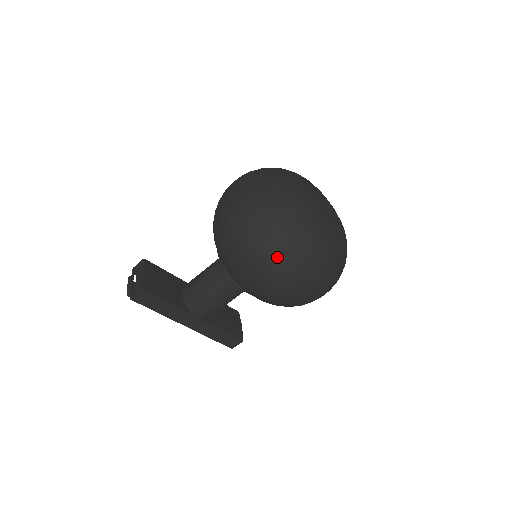
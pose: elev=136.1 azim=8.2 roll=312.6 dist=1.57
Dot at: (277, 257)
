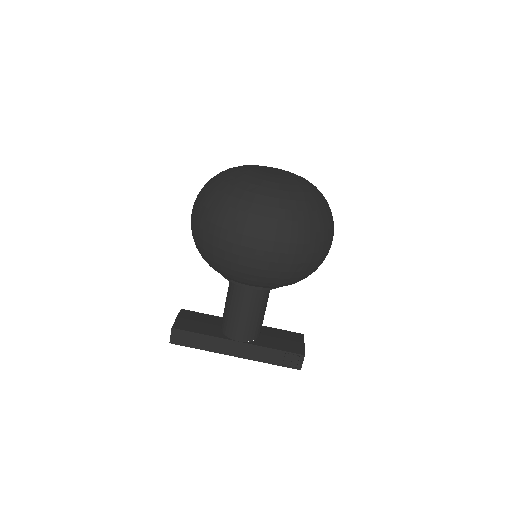
Dot at: (222, 226)
